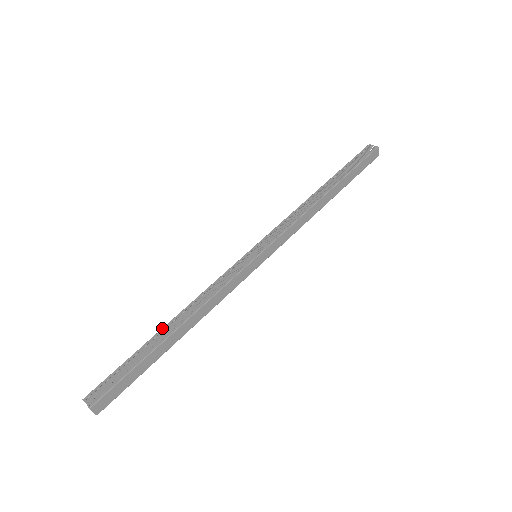
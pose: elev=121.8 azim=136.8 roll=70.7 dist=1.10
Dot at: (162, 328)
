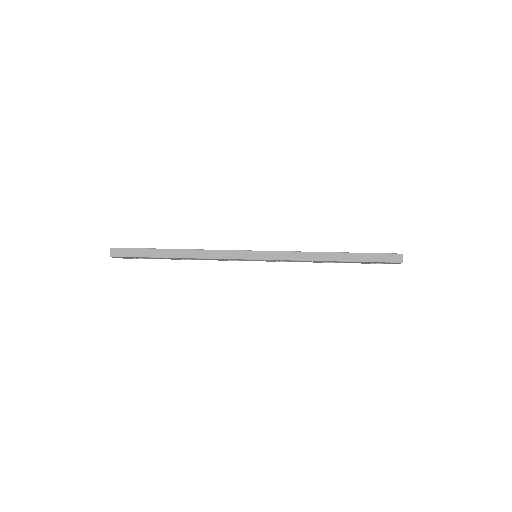
Dot at: occluded
